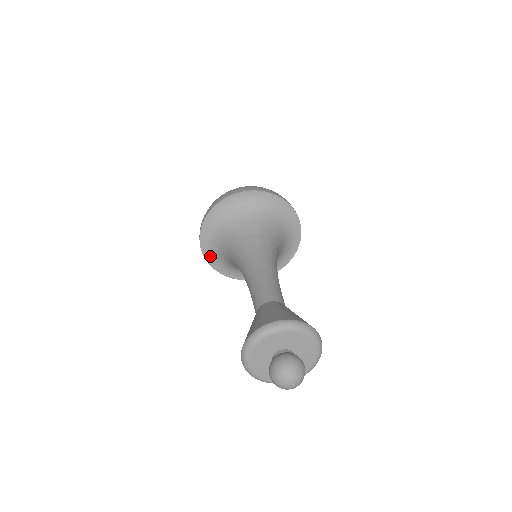
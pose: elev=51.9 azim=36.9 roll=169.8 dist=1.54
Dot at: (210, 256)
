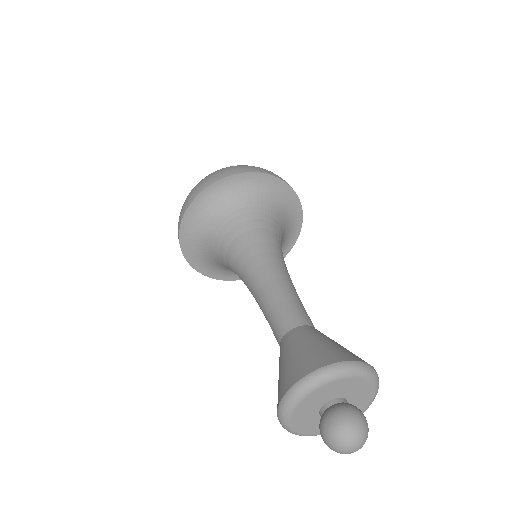
Dot at: (190, 252)
